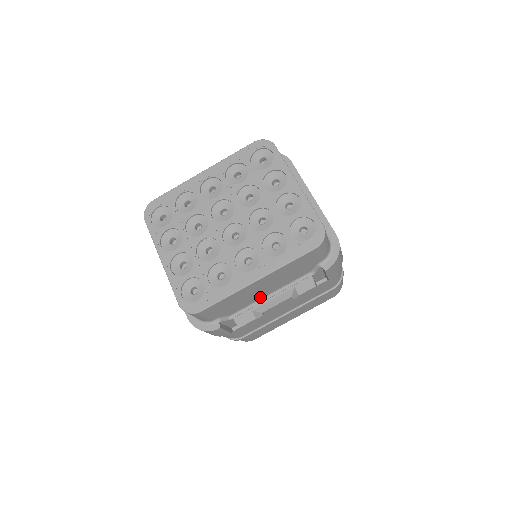
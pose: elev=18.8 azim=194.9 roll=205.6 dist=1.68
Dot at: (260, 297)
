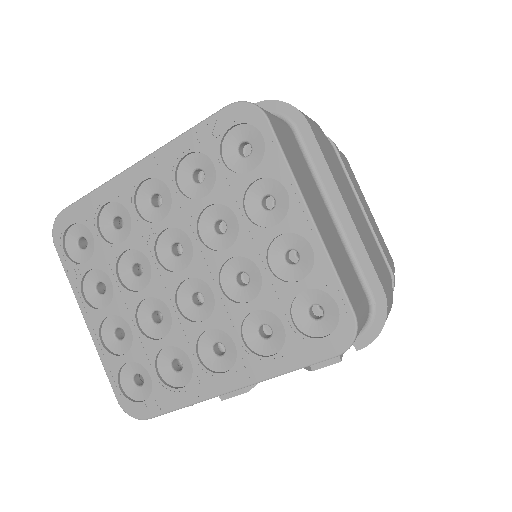
Dot at: occluded
